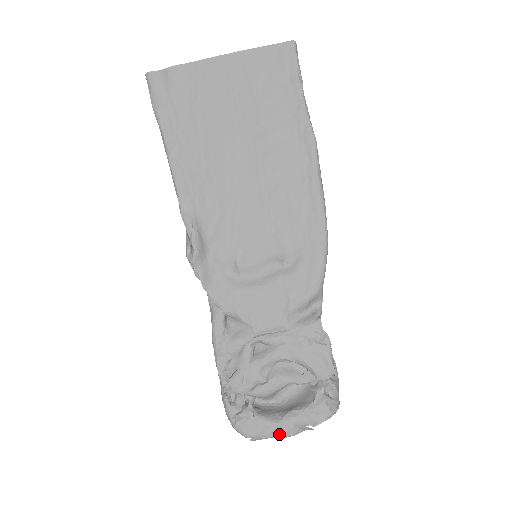
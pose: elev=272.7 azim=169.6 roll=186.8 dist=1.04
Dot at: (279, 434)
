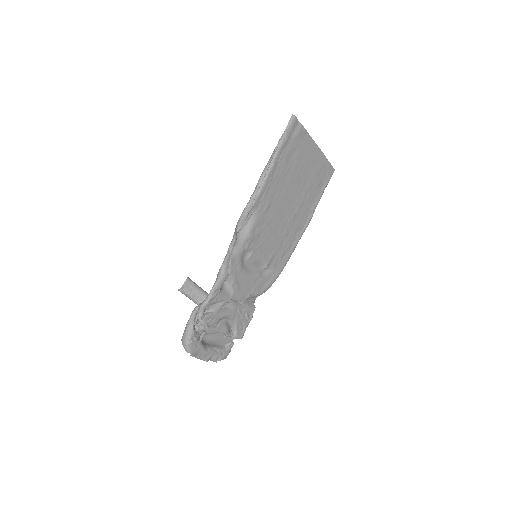
Dot at: (203, 358)
